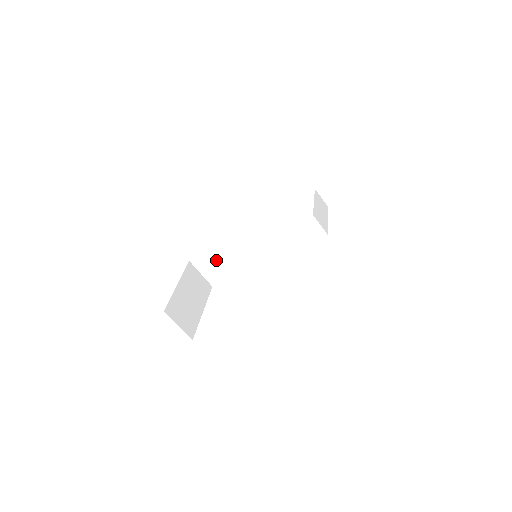
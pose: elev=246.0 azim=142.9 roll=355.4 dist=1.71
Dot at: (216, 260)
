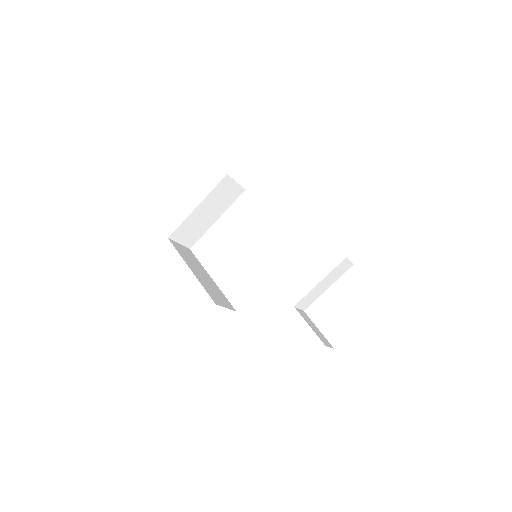
Dot at: occluded
